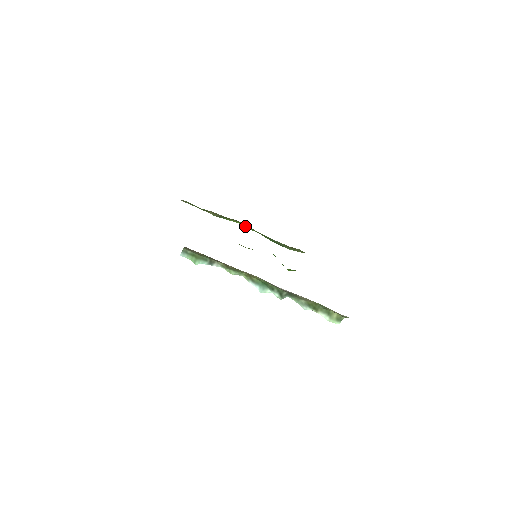
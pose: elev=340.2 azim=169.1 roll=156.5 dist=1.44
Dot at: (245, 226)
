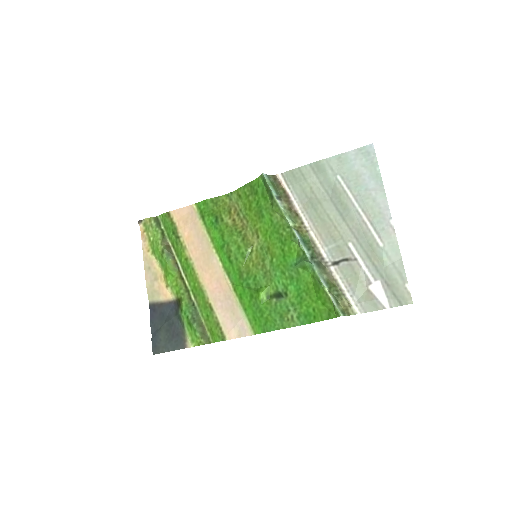
Dot at: (179, 279)
